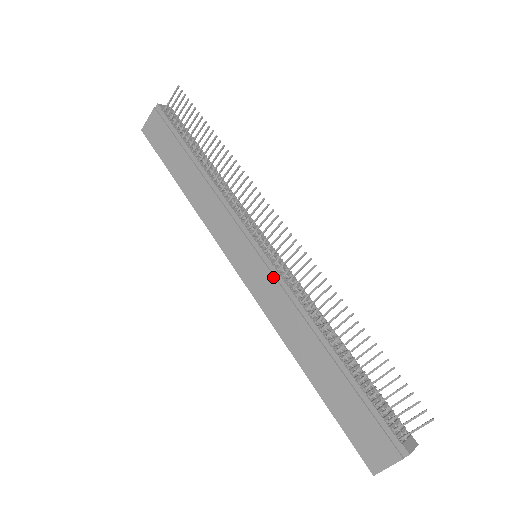
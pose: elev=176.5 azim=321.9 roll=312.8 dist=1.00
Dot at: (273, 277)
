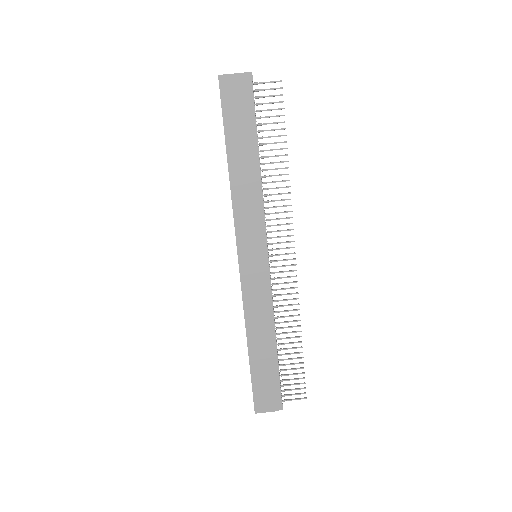
Dot at: (266, 282)
